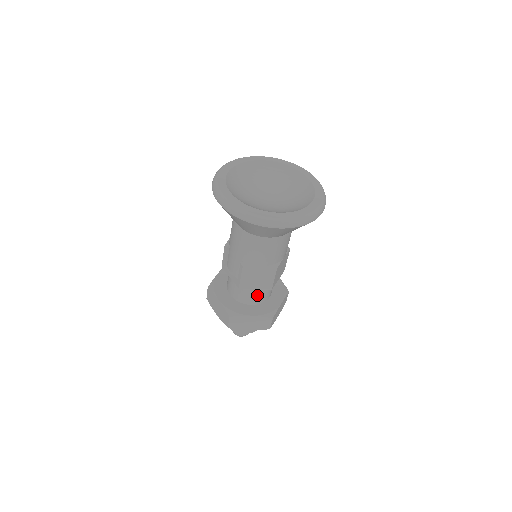
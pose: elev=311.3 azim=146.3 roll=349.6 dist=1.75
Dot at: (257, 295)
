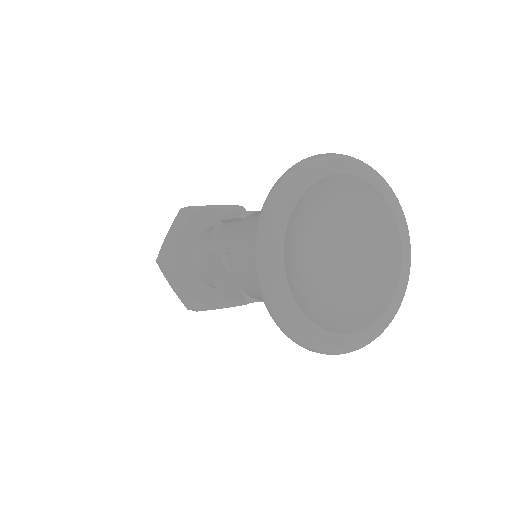
Dot at: (211, 280)
